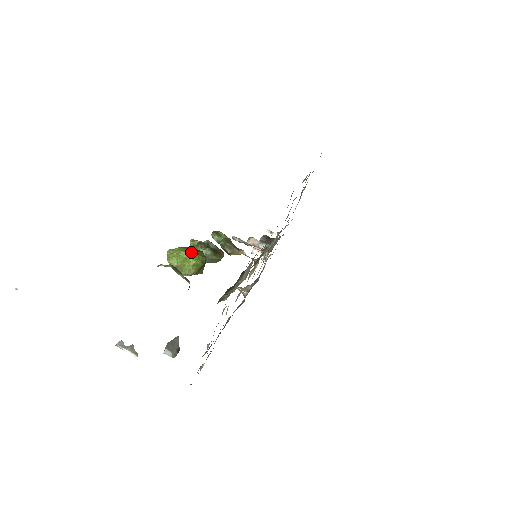
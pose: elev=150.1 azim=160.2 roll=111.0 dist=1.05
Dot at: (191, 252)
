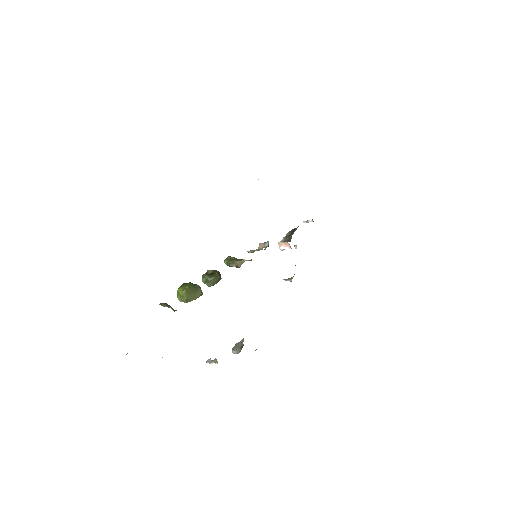
Dot at: (180, 287)
